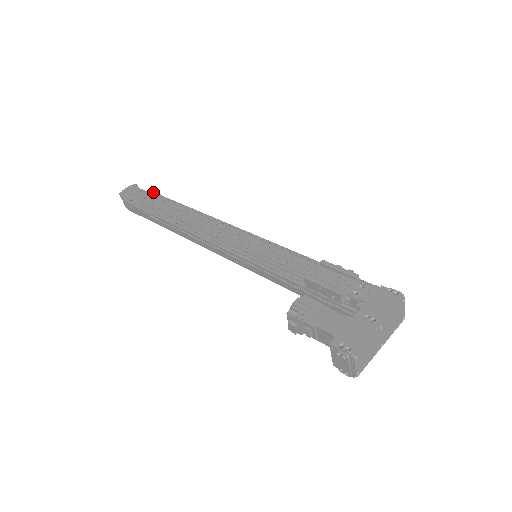
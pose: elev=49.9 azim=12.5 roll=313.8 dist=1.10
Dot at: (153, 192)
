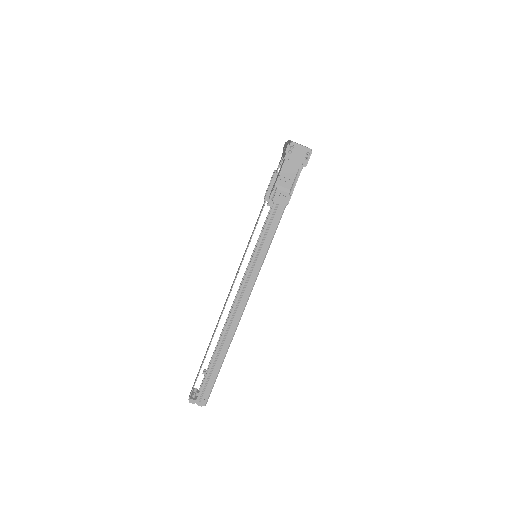
Dot at: occluded
